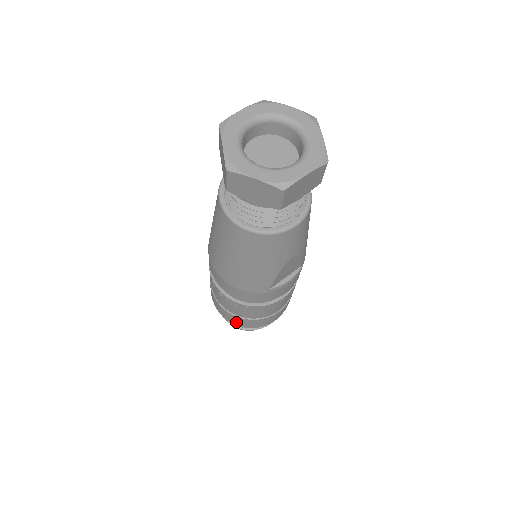
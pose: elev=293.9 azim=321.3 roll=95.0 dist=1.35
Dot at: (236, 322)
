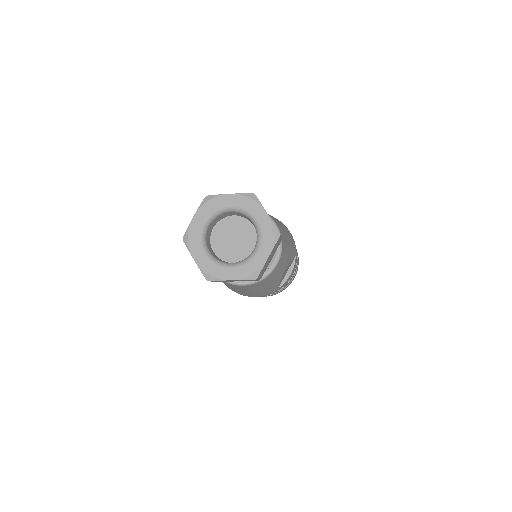
Dot at: occluded
